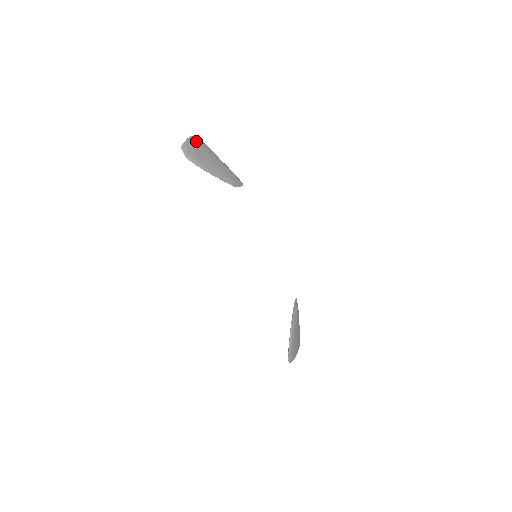
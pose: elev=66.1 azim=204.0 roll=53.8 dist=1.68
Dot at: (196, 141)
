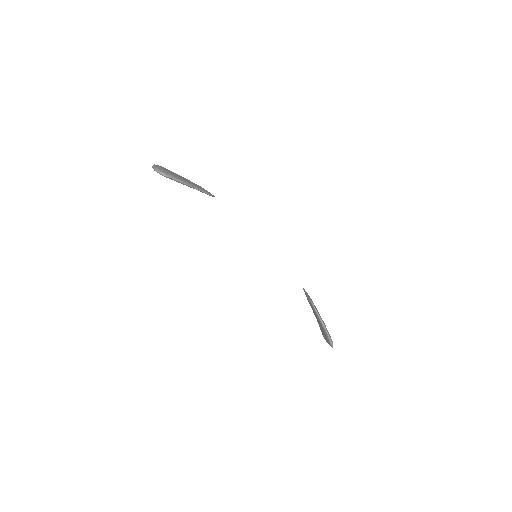
Dot at: (161, 166)
